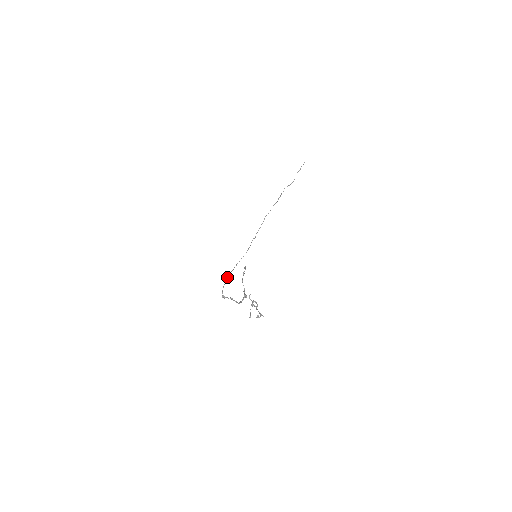
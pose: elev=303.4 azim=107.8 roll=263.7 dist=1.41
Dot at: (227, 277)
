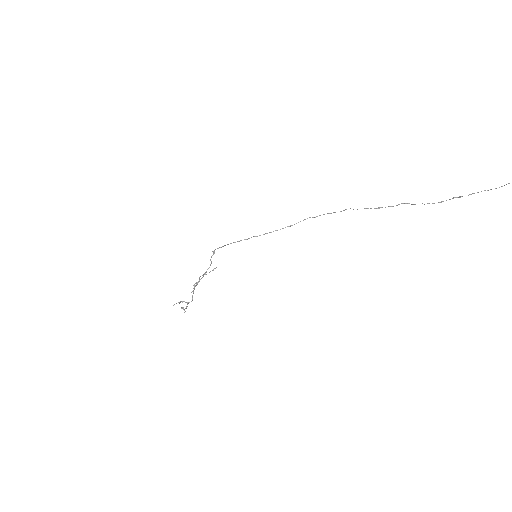
Dot at: occluded
